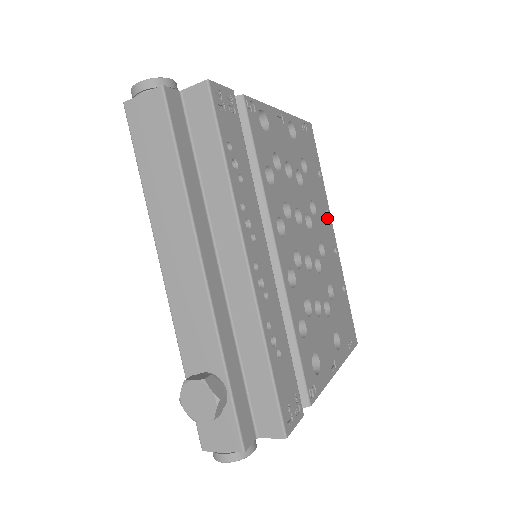
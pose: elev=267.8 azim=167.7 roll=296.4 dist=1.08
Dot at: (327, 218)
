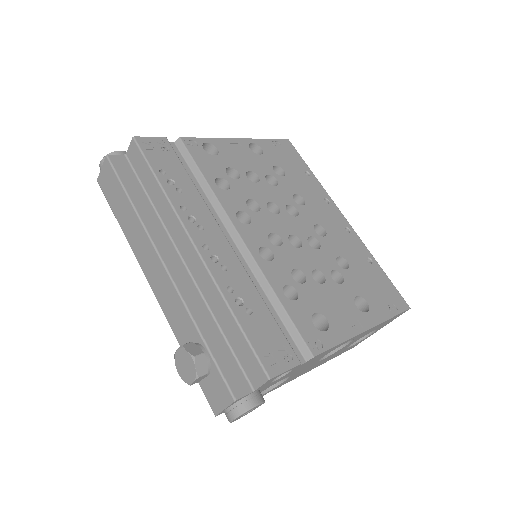
Dot at: (327, 205)
